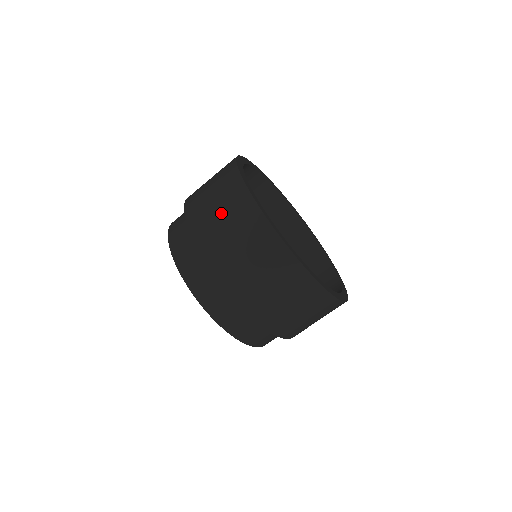
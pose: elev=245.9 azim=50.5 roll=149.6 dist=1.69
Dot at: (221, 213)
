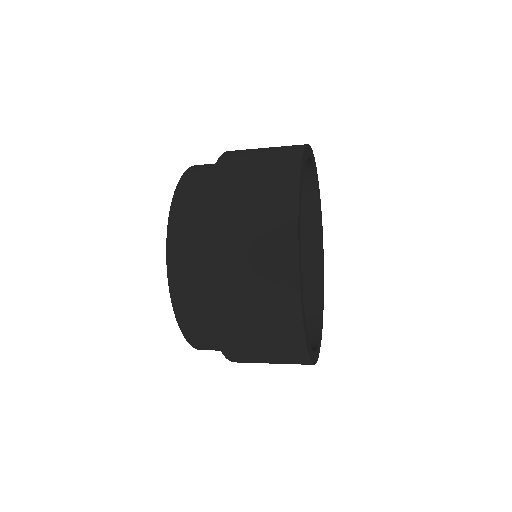
Dot at: (270, 361)
